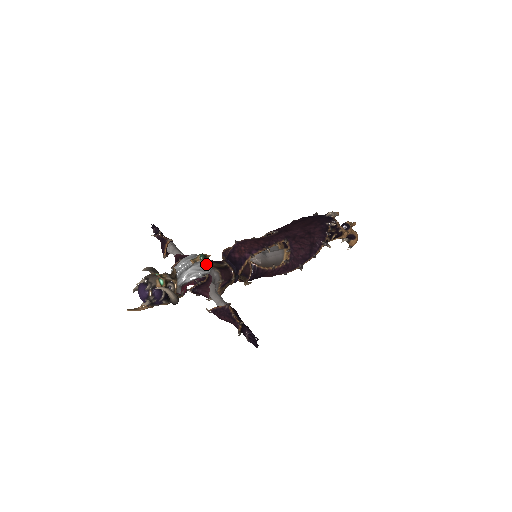
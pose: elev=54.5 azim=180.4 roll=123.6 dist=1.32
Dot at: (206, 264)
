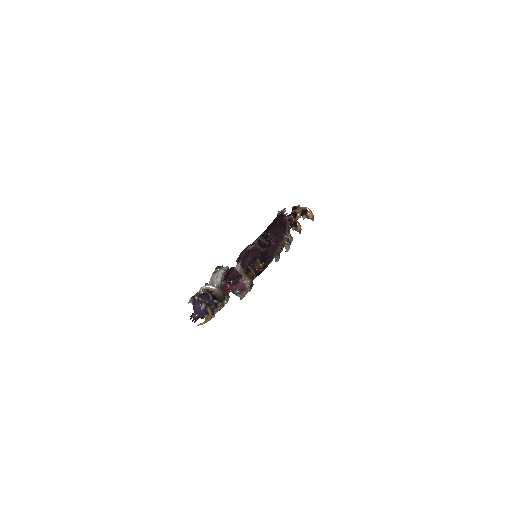
Dot at: occluded
